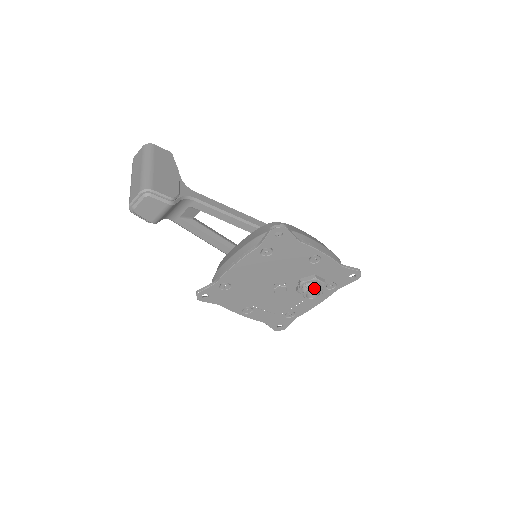
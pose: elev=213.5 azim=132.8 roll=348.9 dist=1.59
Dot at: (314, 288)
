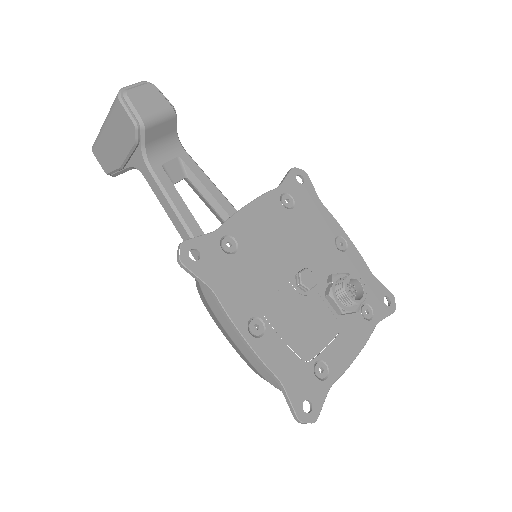
Dot at: (355, 275)
